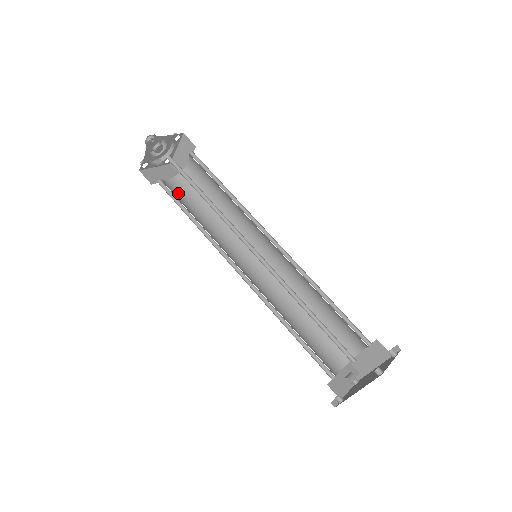
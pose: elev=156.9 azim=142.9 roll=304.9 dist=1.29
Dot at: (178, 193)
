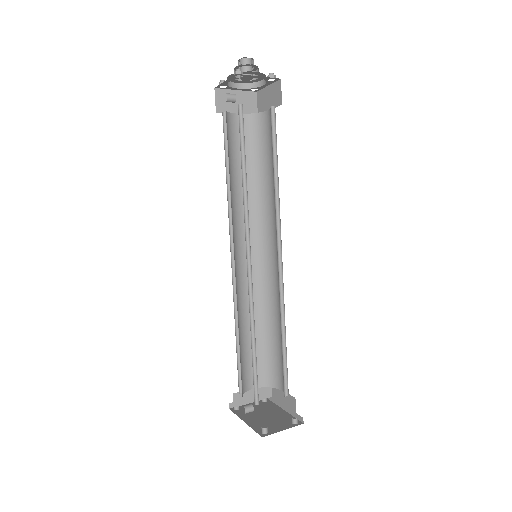
Dot at: (237, 136)
